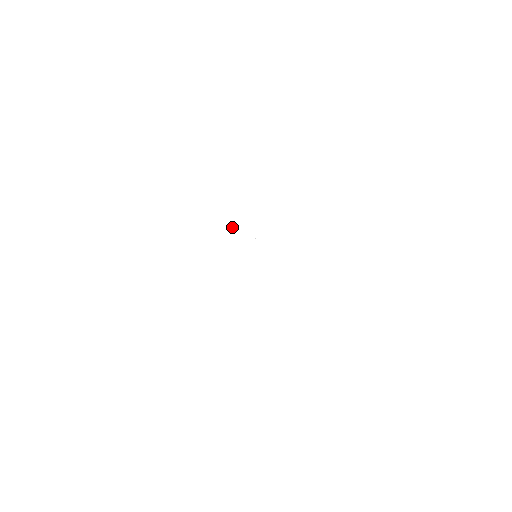
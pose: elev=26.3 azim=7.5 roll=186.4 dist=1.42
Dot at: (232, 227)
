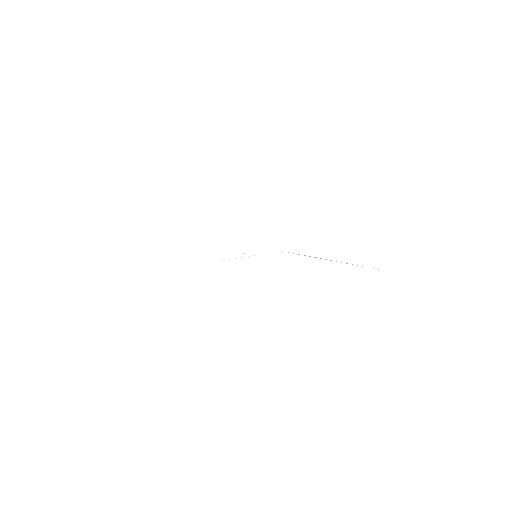
Dot at: occluded
